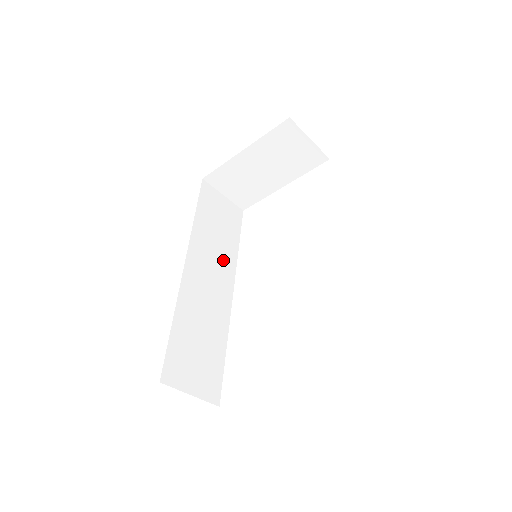
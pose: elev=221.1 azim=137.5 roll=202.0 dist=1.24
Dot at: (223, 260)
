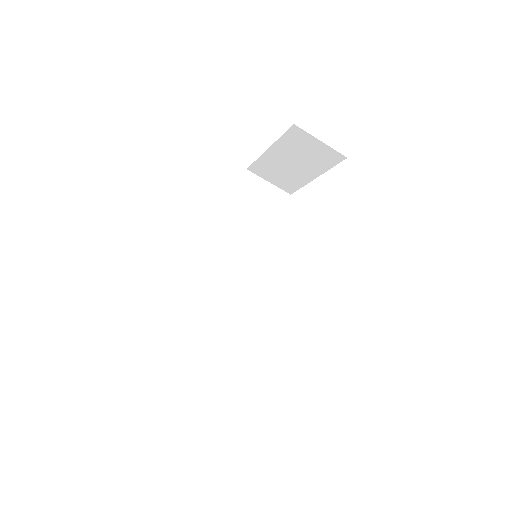
Dot at: (254, 247)
